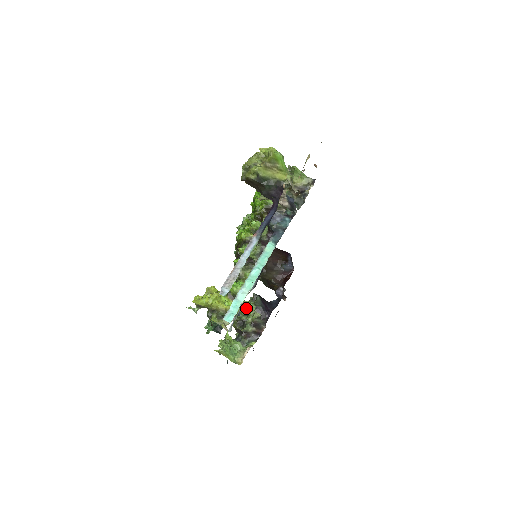
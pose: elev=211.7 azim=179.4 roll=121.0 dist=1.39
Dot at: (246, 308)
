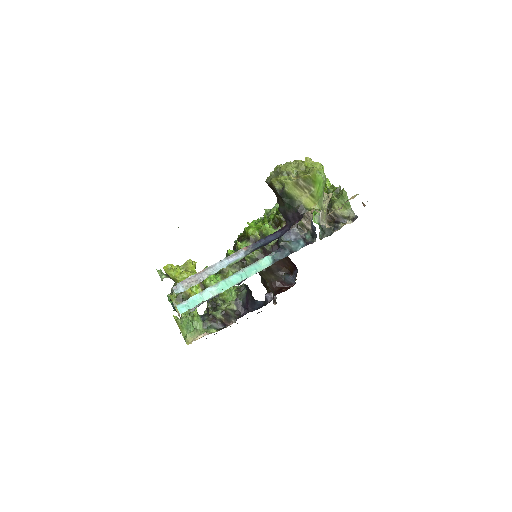
Dot at: (227, 294)
